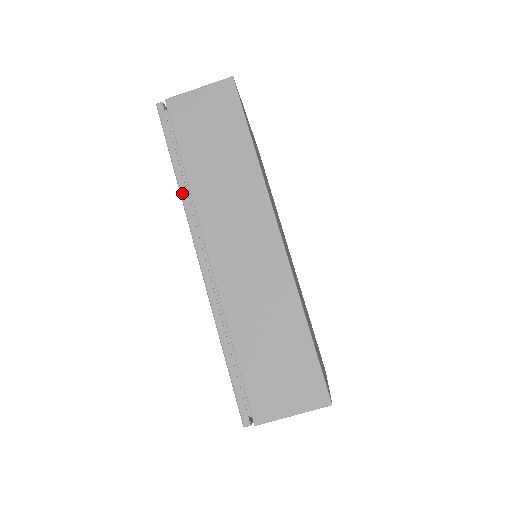
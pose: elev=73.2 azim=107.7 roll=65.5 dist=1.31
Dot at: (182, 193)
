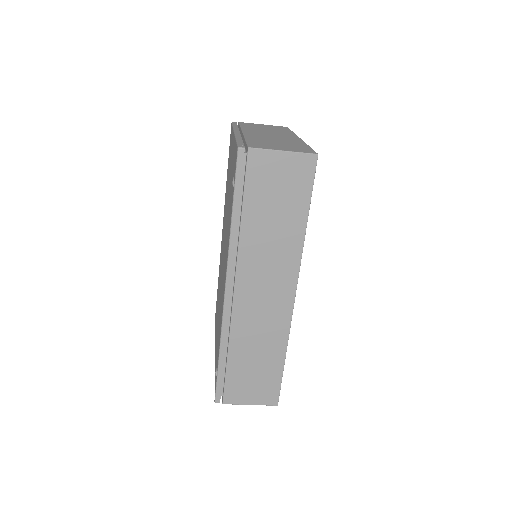
Dot at: (232, 238)
